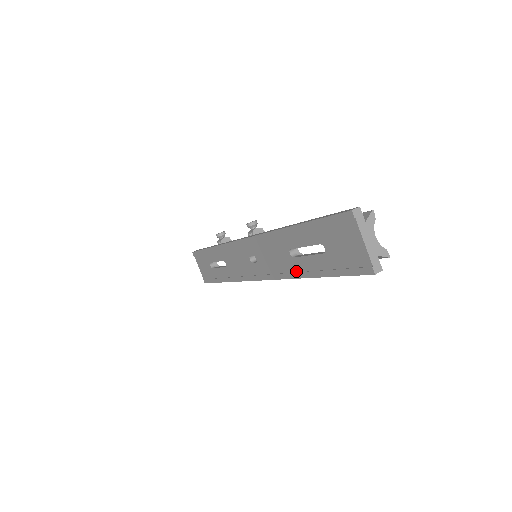
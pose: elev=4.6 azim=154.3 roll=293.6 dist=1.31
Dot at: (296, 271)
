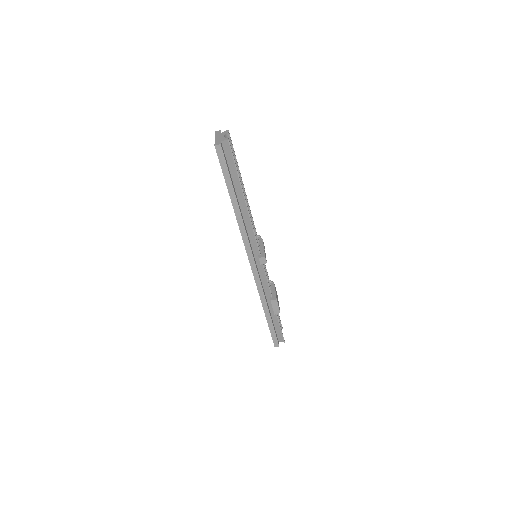
Dot at: occluded
